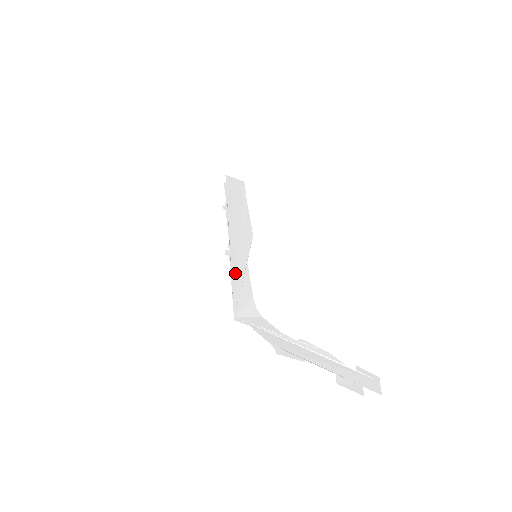
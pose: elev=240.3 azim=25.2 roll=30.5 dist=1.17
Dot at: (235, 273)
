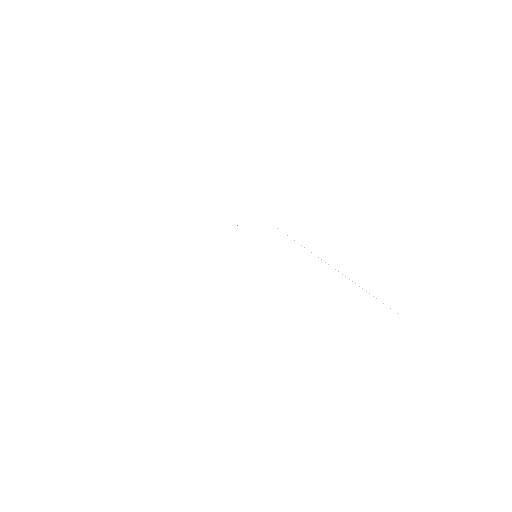
Dot at: occluded
